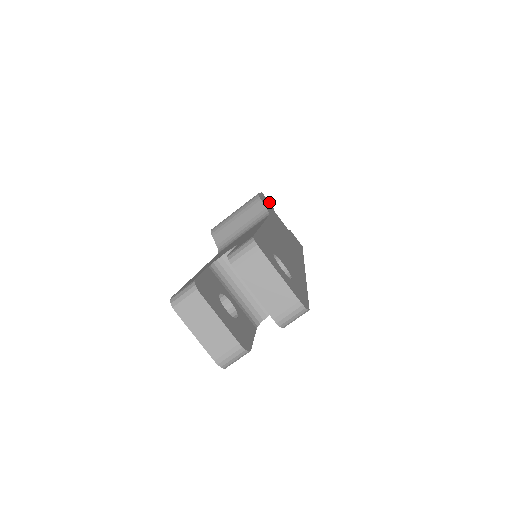
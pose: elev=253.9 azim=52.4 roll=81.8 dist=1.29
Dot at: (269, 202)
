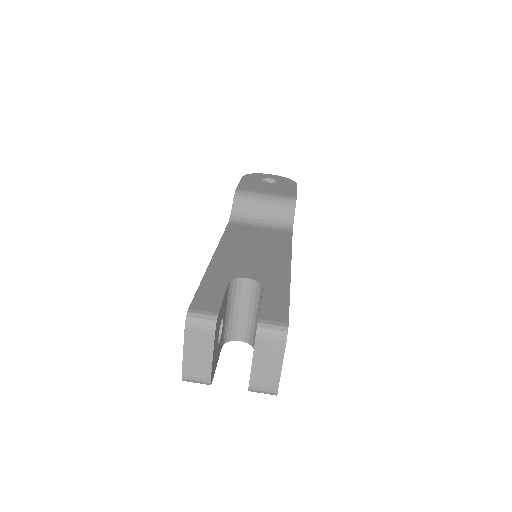
Dot at: occluded
